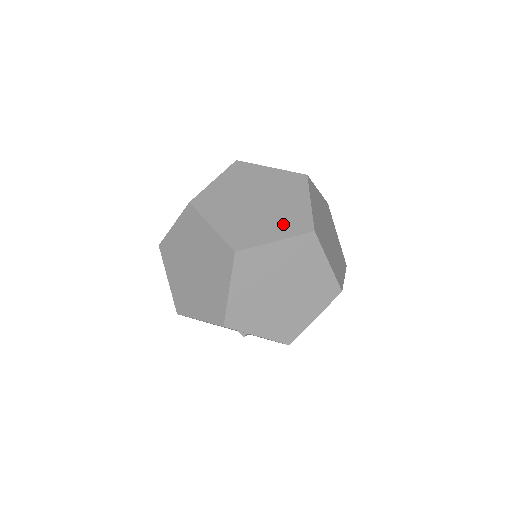
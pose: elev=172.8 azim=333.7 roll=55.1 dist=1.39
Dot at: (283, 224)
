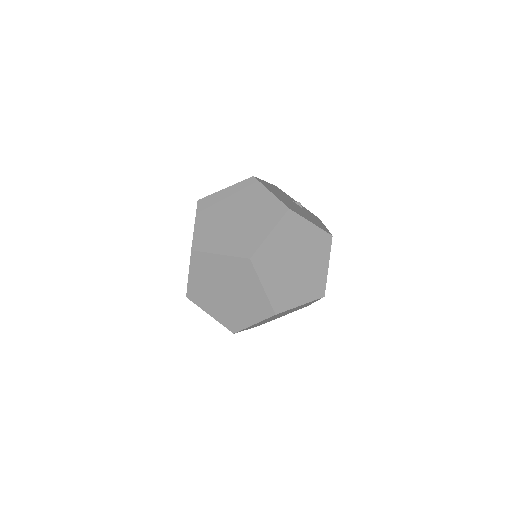
Dot at: (236, 243)
